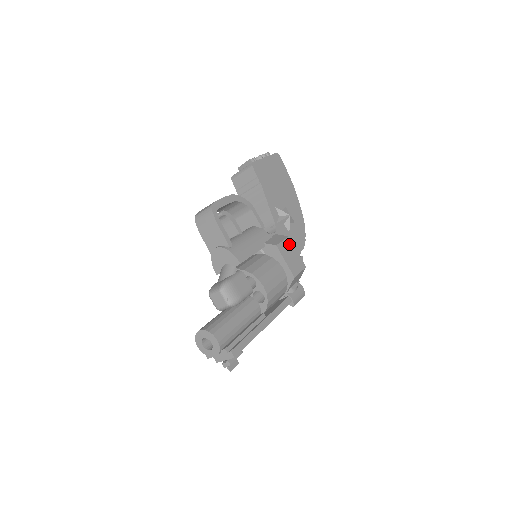
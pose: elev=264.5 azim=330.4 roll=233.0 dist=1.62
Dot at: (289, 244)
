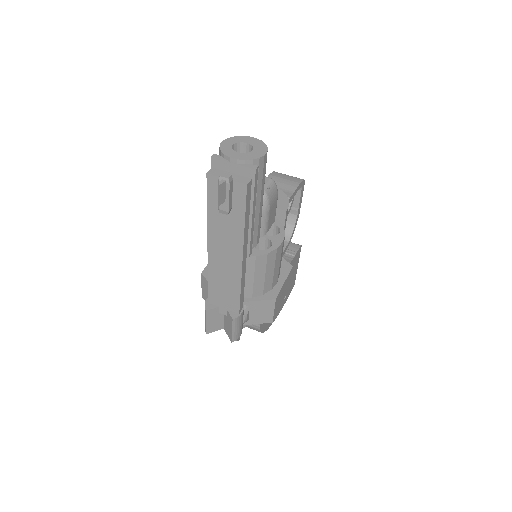
Dot at: (287, 290)
